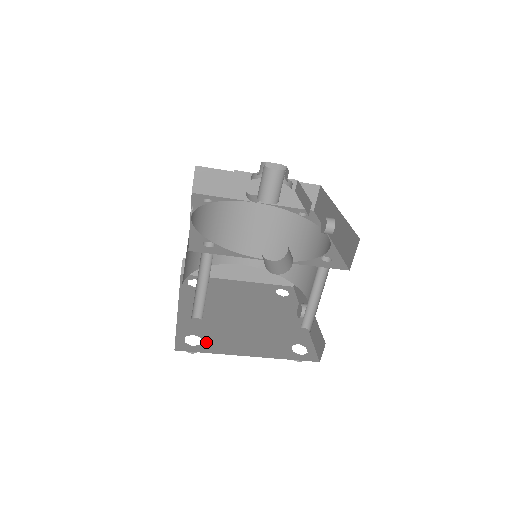
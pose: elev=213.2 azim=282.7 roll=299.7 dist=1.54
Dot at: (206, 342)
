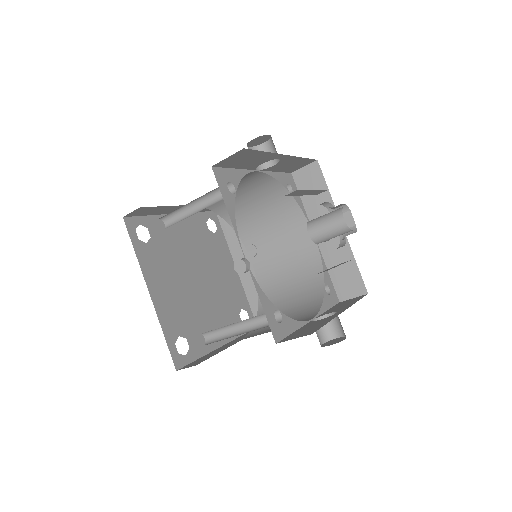
Dot at: (192, 343)
